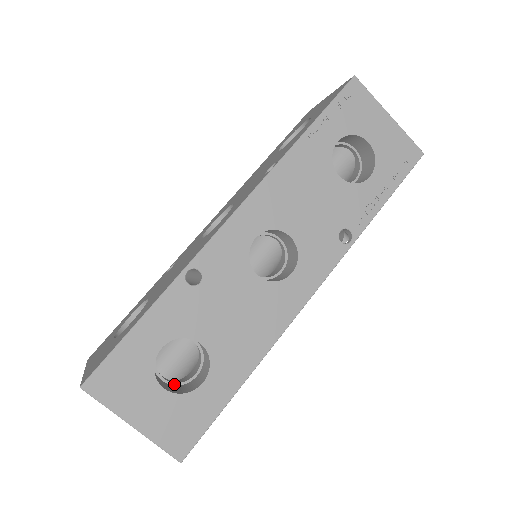
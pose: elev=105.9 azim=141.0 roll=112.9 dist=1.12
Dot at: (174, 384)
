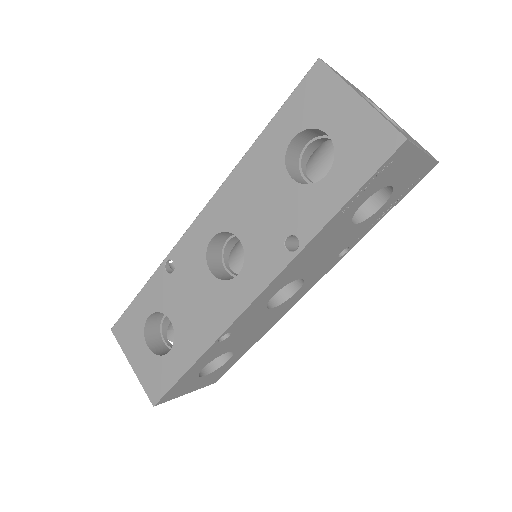
Dot at: occluded
